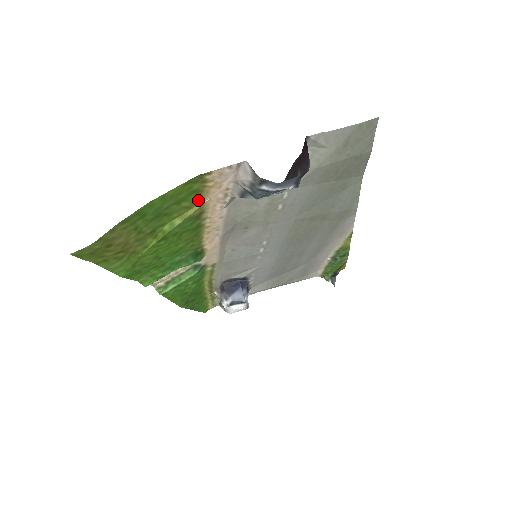
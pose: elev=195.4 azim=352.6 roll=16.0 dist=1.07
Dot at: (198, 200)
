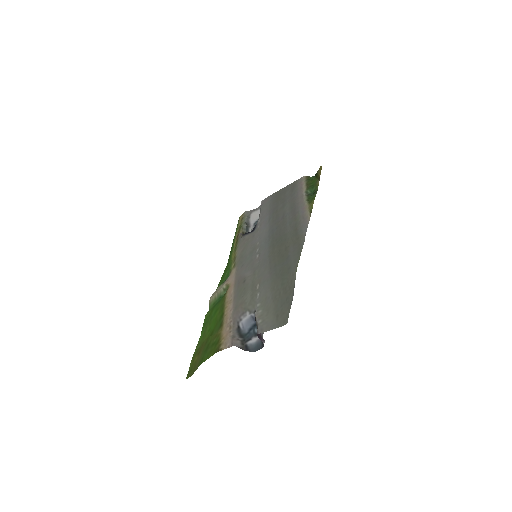
Dot at: (219, 335)
